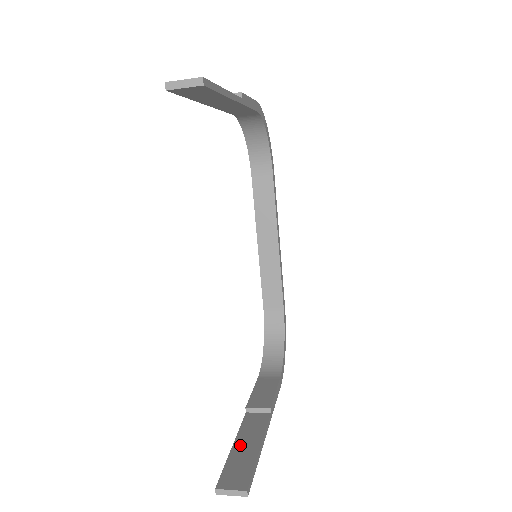
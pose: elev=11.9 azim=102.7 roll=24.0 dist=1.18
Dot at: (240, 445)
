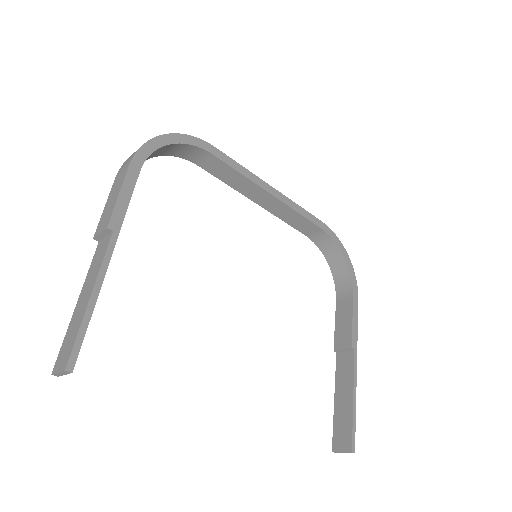
Dot at: (339, 398)
